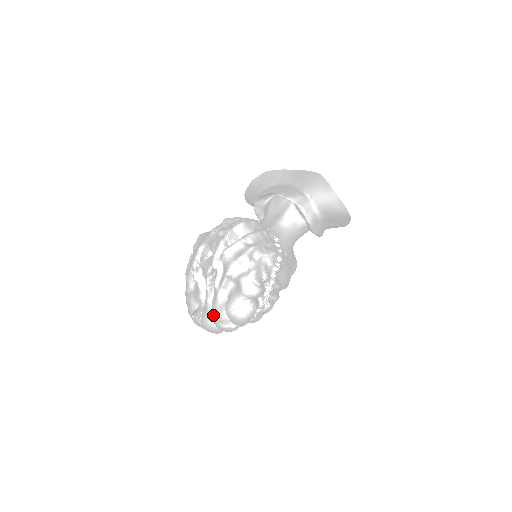
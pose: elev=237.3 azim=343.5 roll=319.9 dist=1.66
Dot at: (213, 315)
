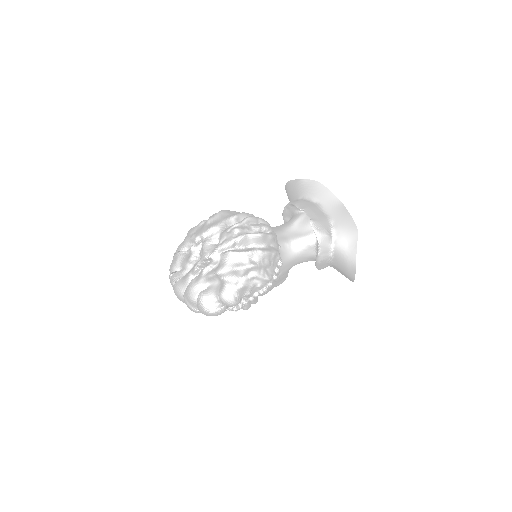
Dot at: (186, 291)
